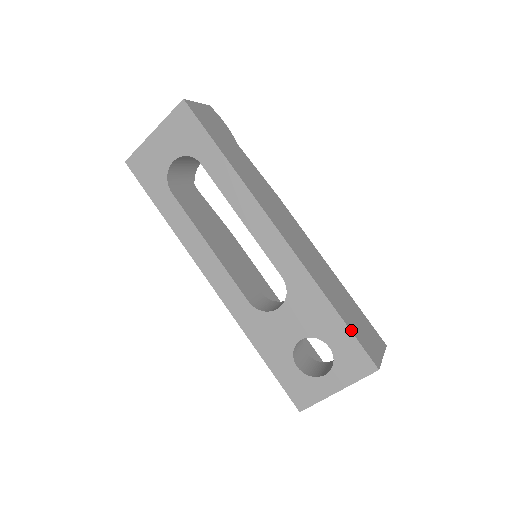
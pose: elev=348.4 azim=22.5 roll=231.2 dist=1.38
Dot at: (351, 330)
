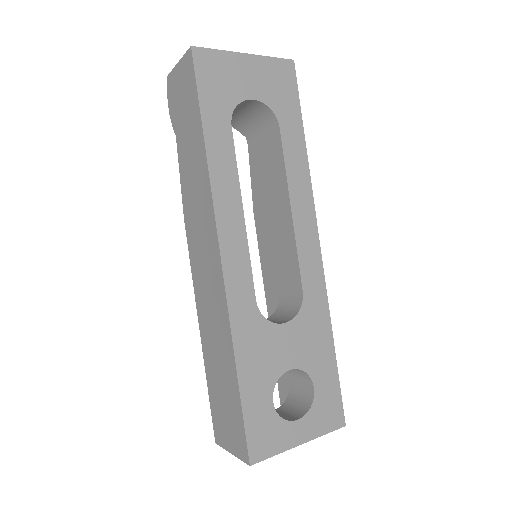
Dot at: (337, 375)
